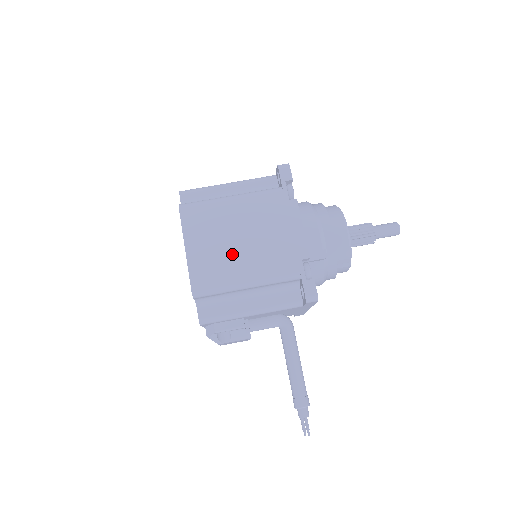
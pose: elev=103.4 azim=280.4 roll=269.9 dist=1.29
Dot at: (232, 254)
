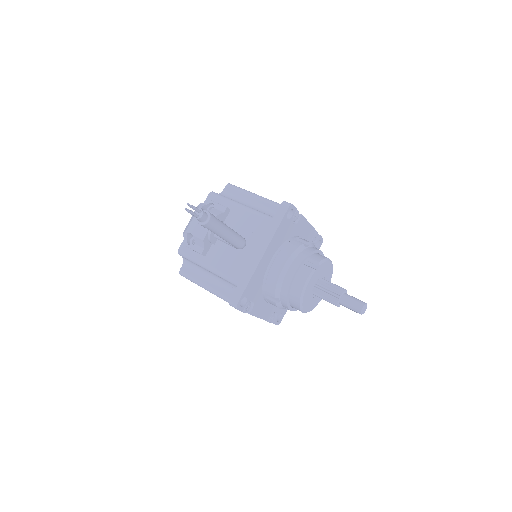
Dot at: occluded
